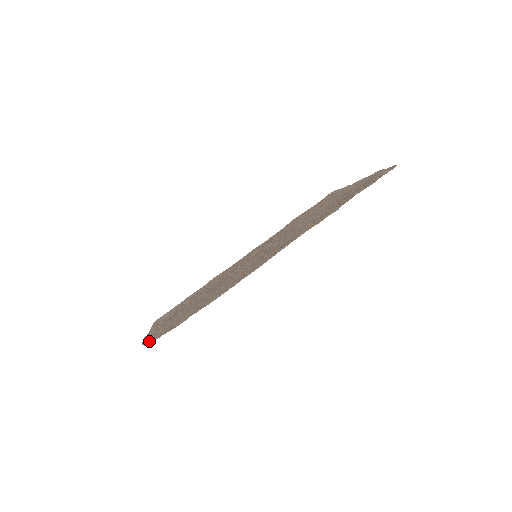
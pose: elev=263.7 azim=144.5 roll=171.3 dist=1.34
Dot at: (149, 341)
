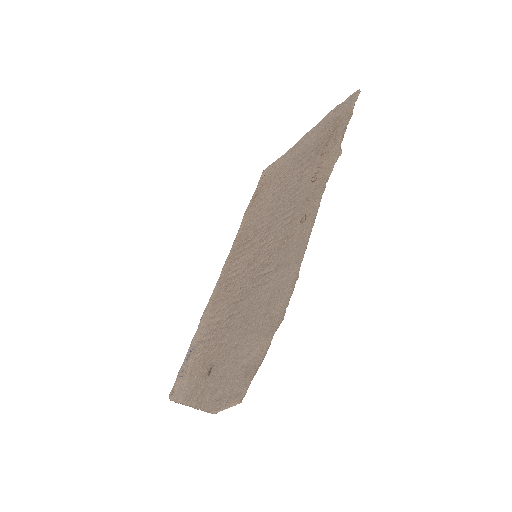
Dot at: (233, 398)
